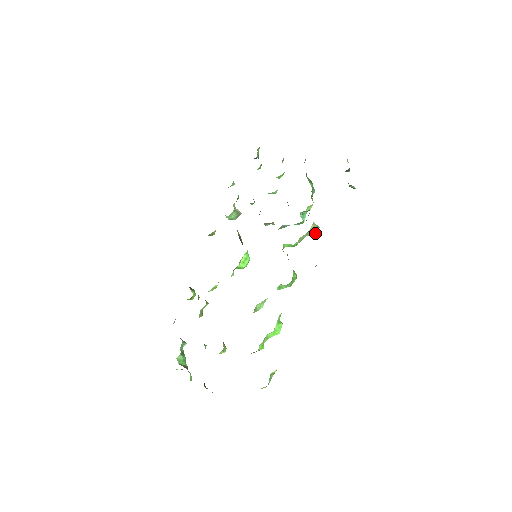
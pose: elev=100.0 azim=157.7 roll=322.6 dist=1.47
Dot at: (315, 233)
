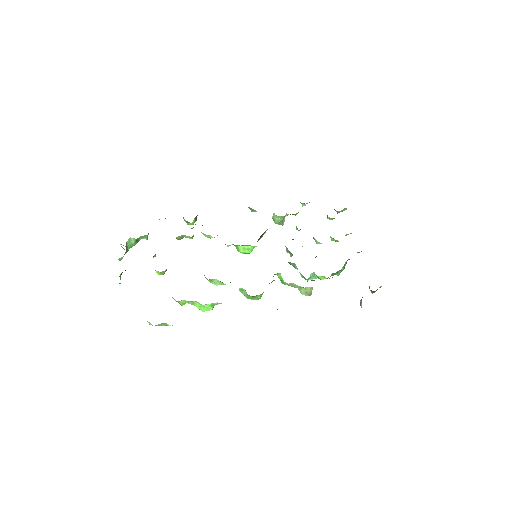
Dot at: (304, 294)
